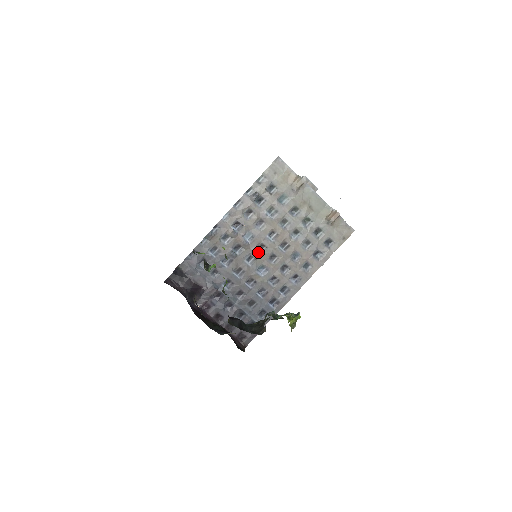
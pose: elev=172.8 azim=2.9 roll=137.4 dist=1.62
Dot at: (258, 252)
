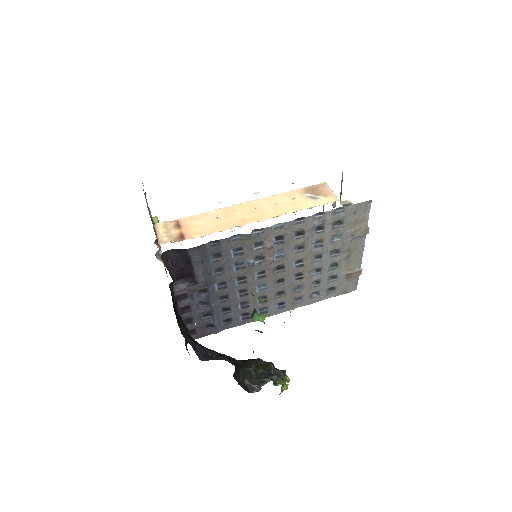
Dot at: (274, 271)
